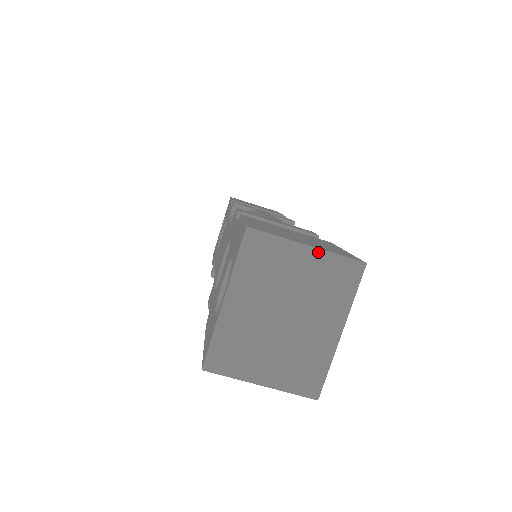
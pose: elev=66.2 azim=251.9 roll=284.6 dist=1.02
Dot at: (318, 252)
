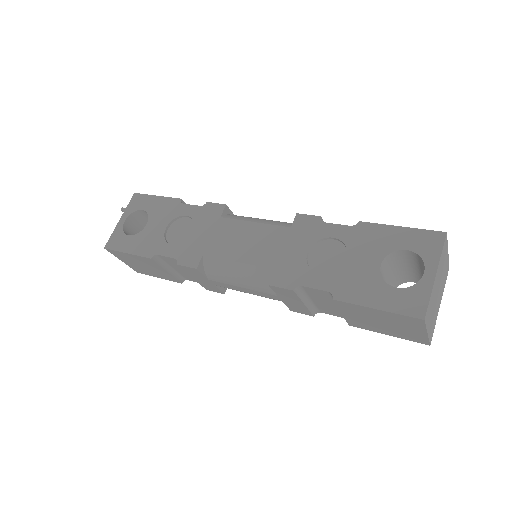
Dot at: (448, 256)
